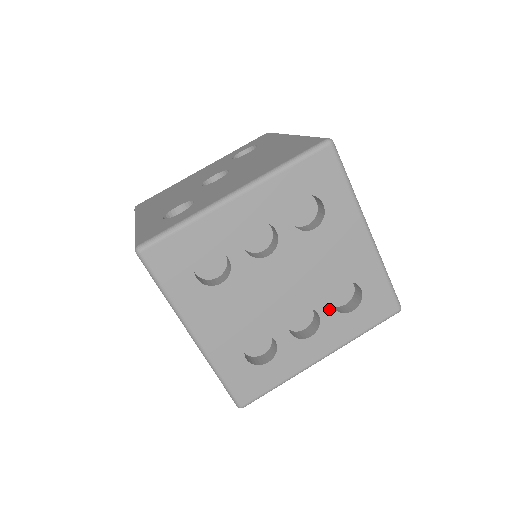
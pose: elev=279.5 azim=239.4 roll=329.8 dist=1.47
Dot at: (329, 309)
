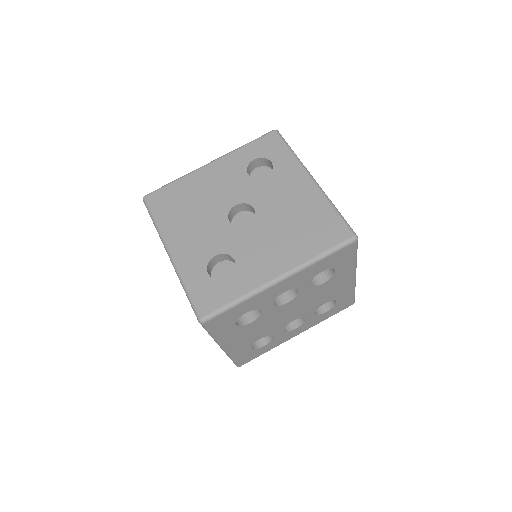
Dot at: (312, 315)
